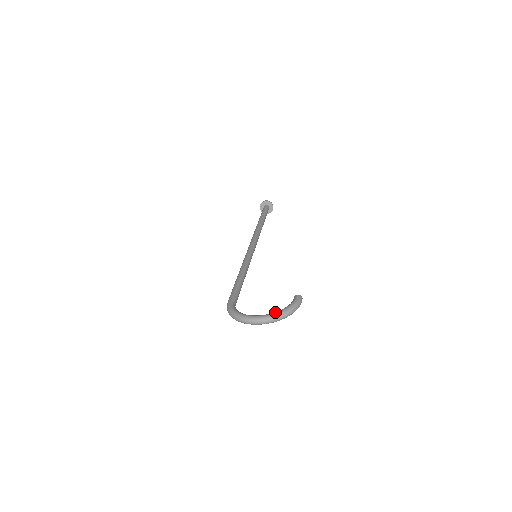
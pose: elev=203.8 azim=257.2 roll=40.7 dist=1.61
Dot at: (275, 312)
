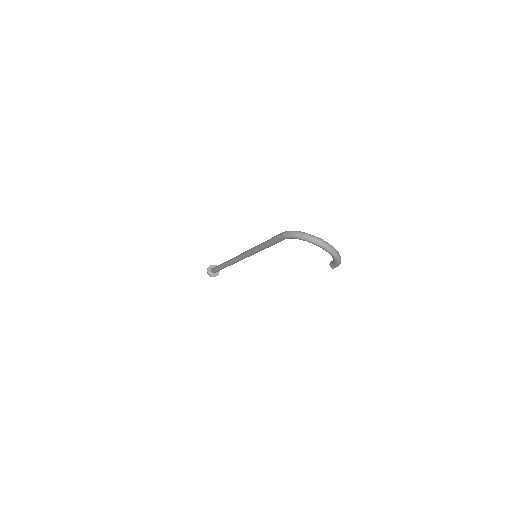
Dot at: occluded
